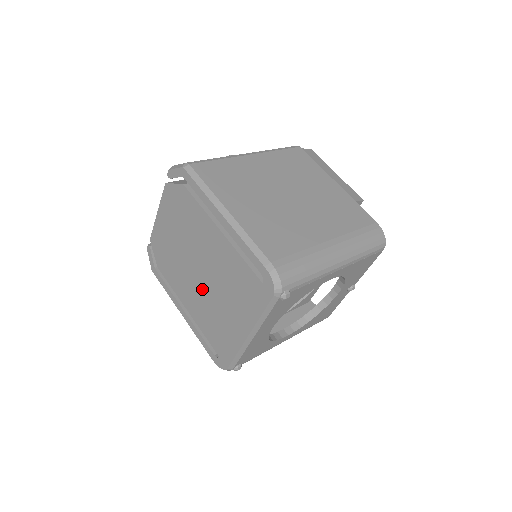
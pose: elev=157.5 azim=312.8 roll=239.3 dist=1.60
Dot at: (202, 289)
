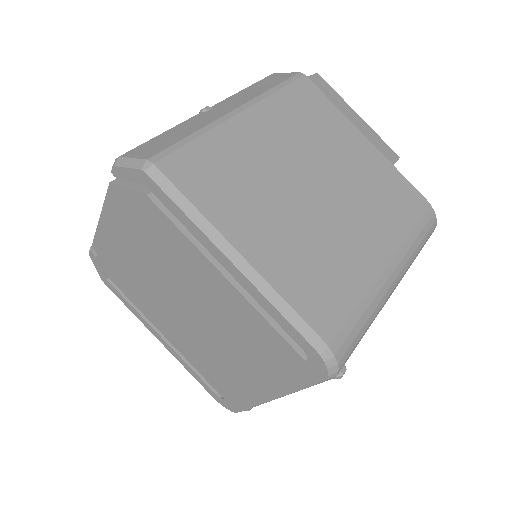
Dot at: (193, 329)
